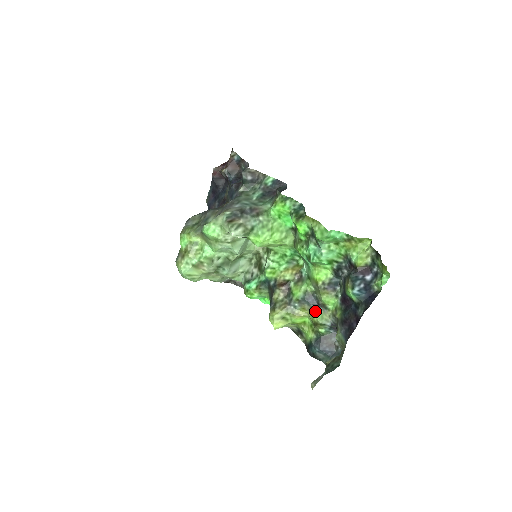
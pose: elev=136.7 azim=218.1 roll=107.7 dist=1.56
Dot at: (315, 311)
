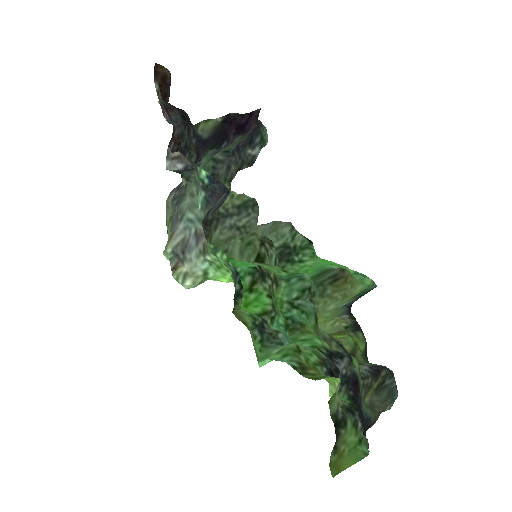
Dot at: occluded
